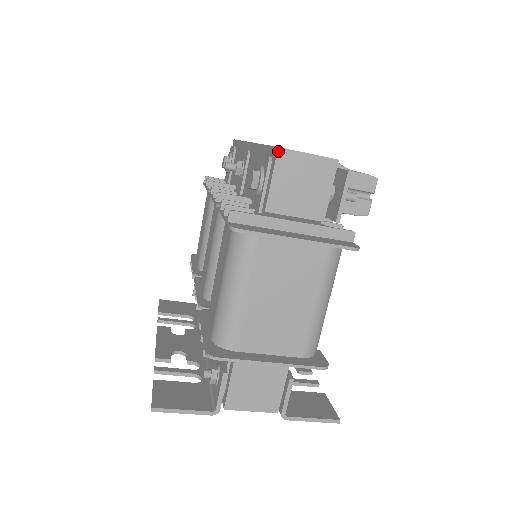
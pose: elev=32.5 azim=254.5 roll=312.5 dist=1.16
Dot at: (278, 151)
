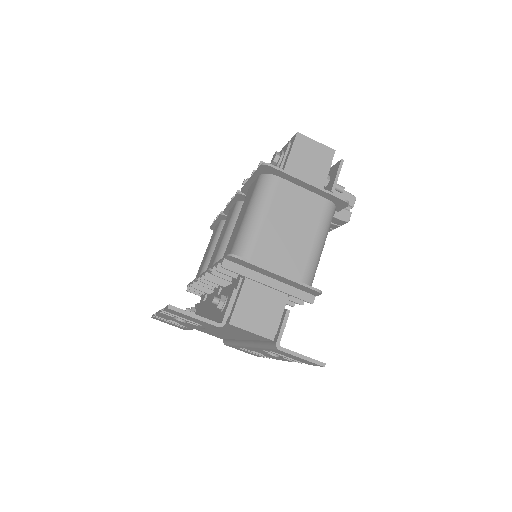
Dot at: (297, 134)
